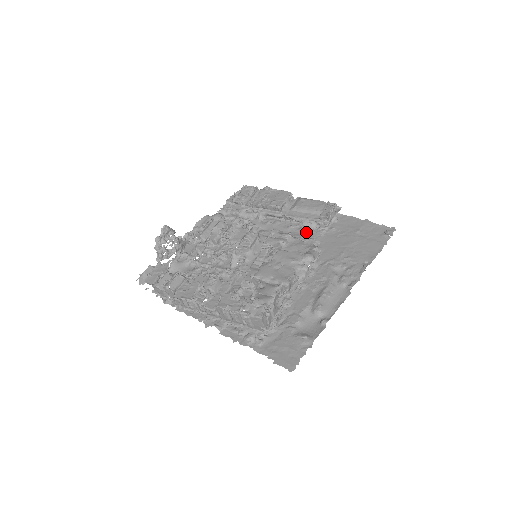
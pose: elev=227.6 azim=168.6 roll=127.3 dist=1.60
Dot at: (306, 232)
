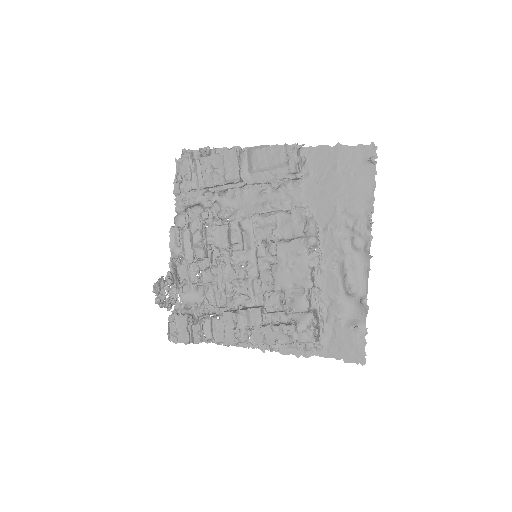
Dot at: (283, 193)
